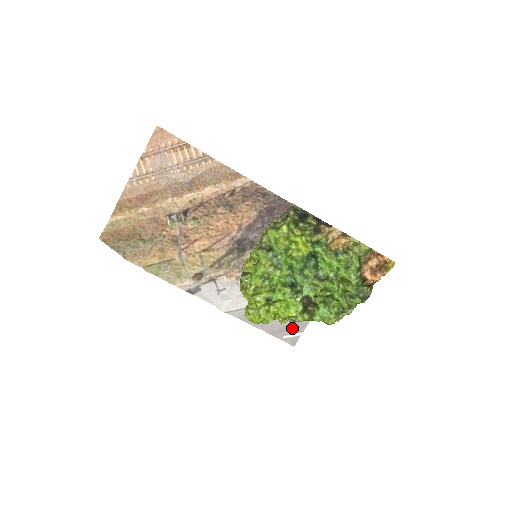
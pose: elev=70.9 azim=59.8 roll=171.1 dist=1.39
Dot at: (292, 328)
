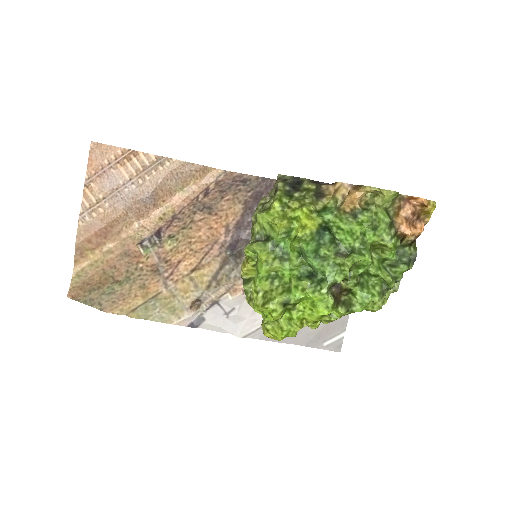
Dot at: (330, 331)
